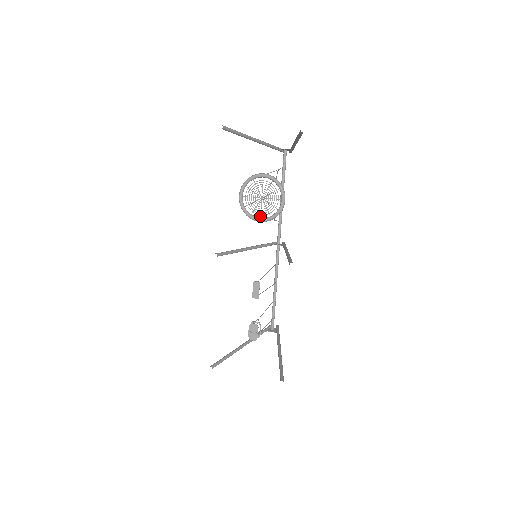
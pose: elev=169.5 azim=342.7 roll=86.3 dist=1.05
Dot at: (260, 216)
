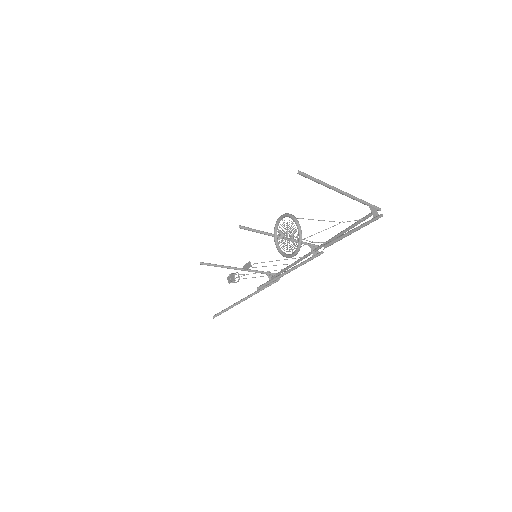
Dot at: (278, 242)
